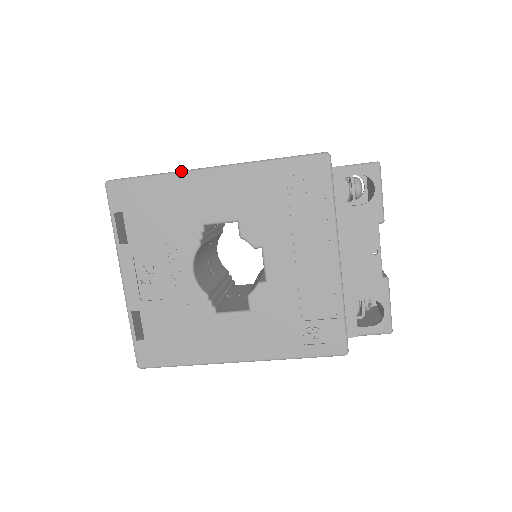
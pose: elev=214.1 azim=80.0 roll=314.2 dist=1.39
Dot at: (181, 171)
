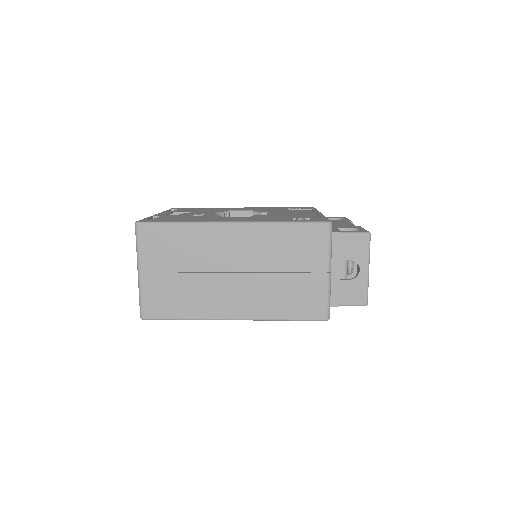
Dot at: occluded
